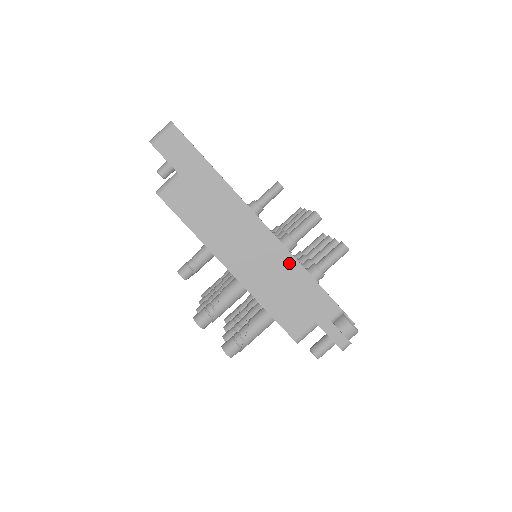
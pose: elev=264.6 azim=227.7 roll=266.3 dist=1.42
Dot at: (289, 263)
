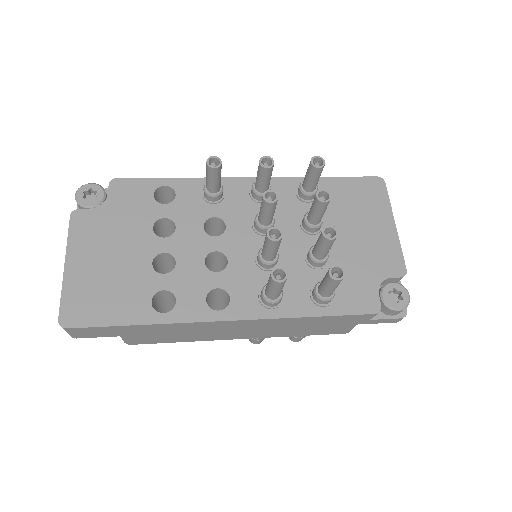
Dot at: (287, 321)
